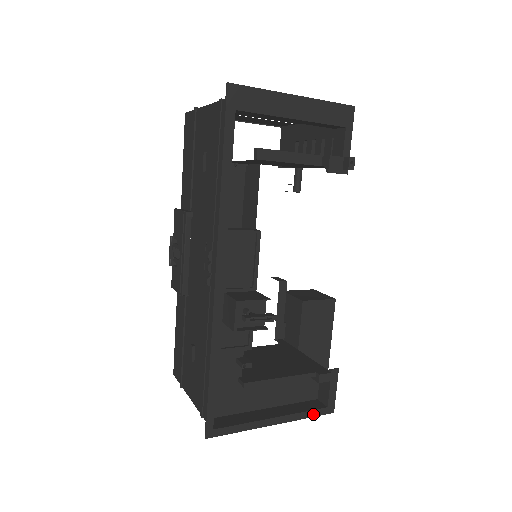
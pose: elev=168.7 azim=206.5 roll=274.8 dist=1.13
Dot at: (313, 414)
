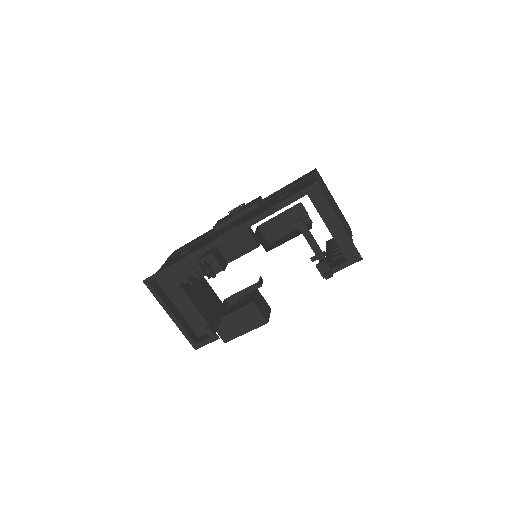
Dot at: (187, 337)
